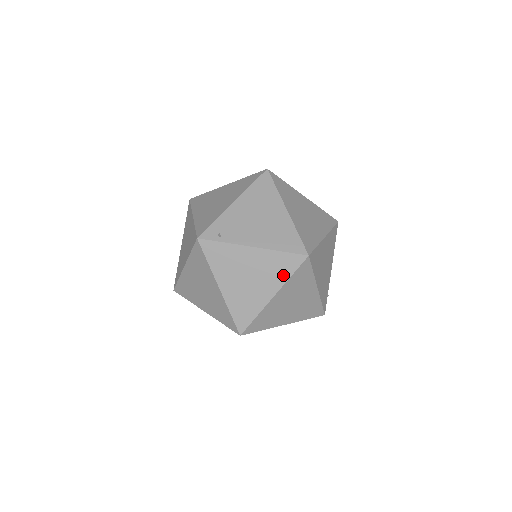
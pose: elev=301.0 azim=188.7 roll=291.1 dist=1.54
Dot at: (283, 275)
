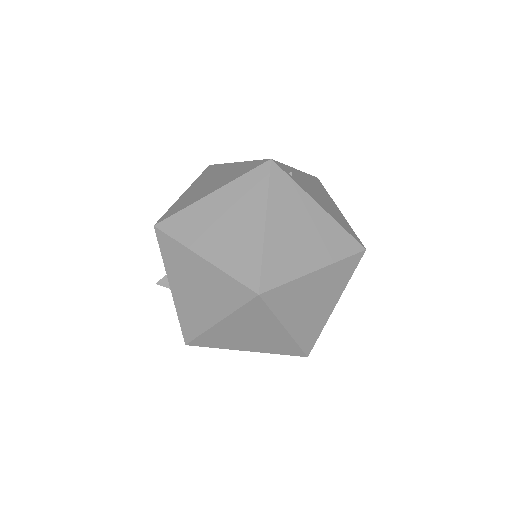
Dot at: (336, 253)
